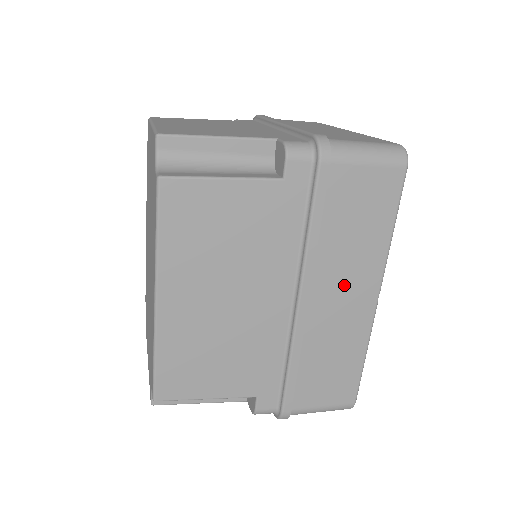
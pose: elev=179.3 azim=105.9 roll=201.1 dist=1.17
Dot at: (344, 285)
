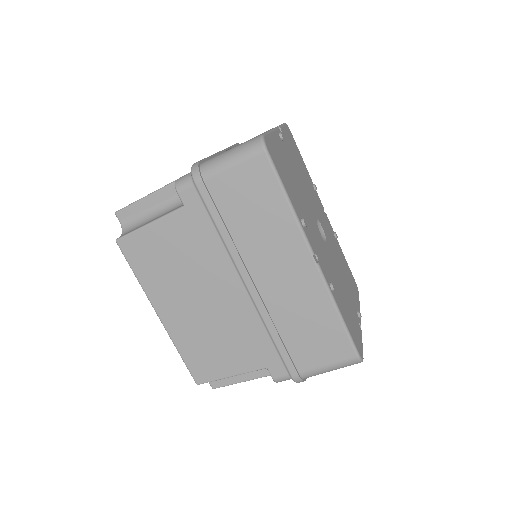
Dot at: (276, 261)
